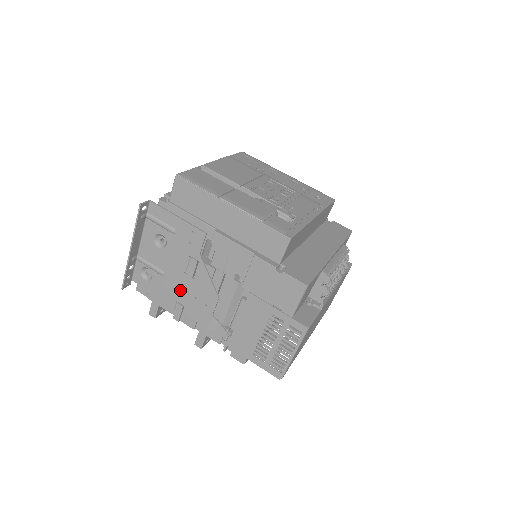
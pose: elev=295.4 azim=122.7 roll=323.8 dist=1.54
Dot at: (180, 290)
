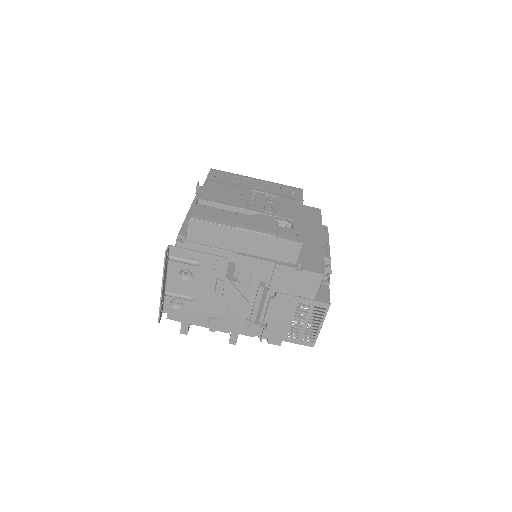
Dot at: (212, 308)
